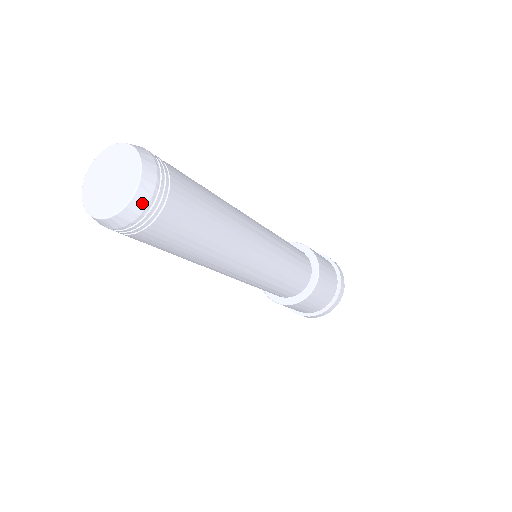
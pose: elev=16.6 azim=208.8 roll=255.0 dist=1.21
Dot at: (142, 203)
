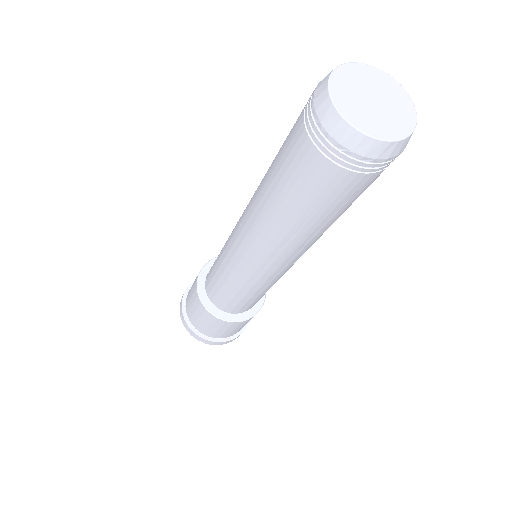
Dot at: (401, 149)
